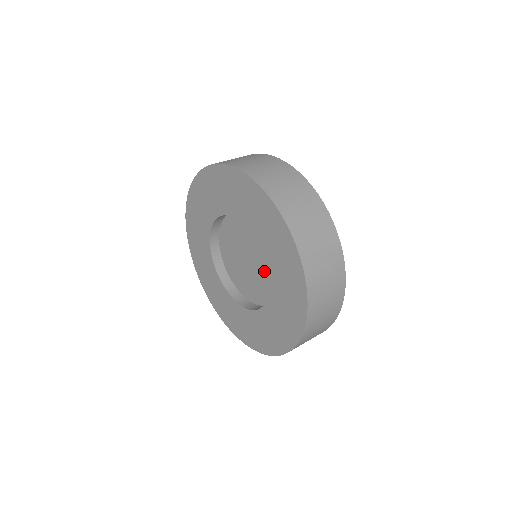
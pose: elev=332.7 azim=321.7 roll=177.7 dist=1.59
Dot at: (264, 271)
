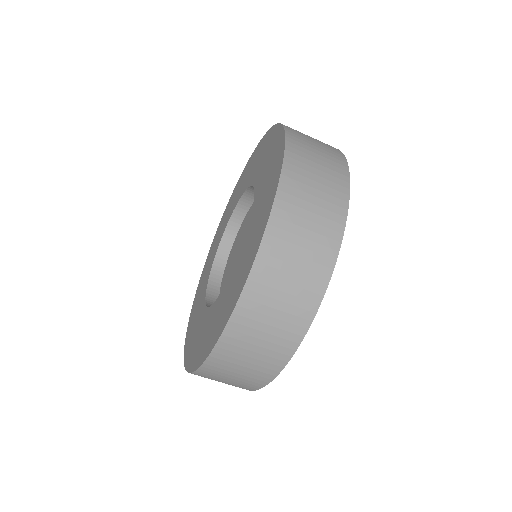
Dot at: occluded
